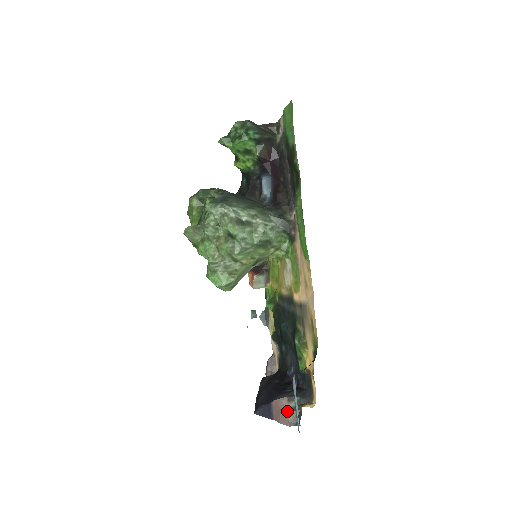
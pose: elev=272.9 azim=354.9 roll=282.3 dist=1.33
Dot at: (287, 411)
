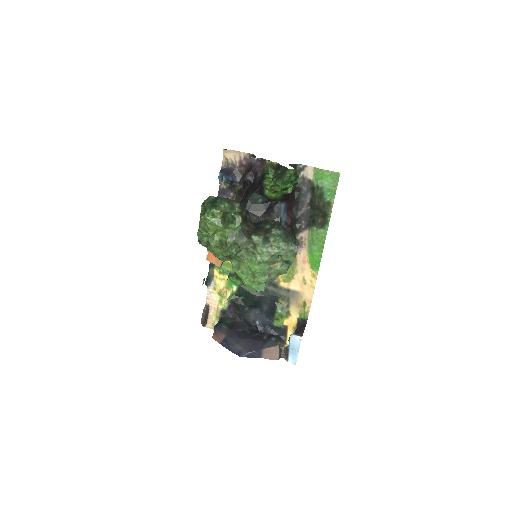
Dot at: (279, 353)
